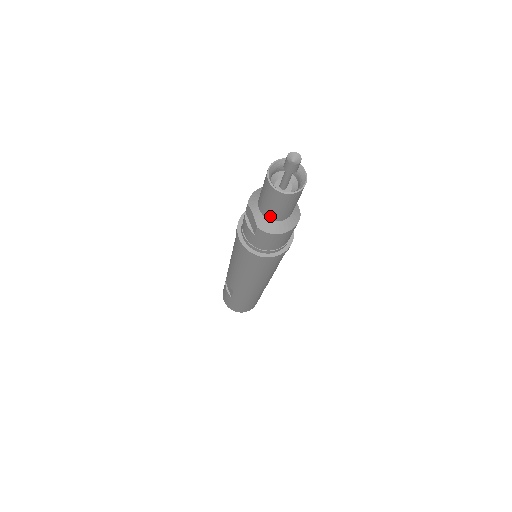
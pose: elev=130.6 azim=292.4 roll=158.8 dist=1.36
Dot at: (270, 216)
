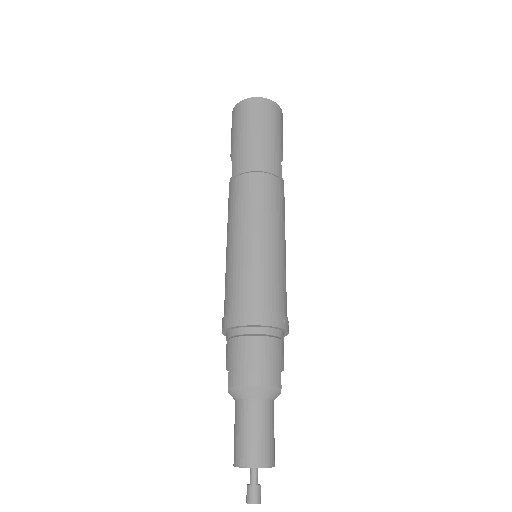
Dot at: occluded
